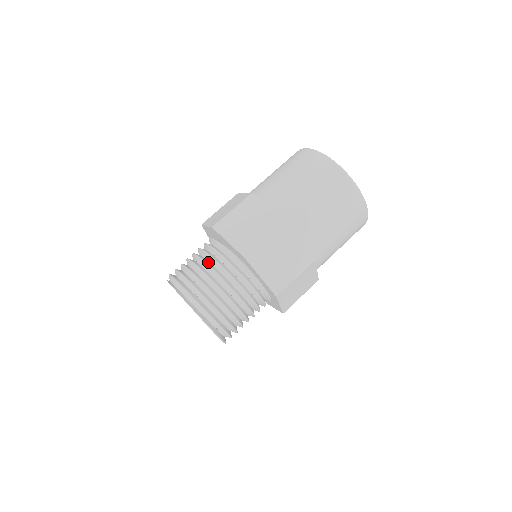
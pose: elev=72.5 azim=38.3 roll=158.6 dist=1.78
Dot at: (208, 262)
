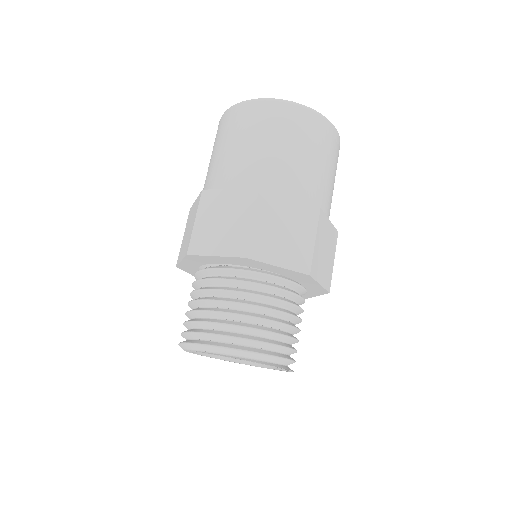
Dot at: (290, 312)
